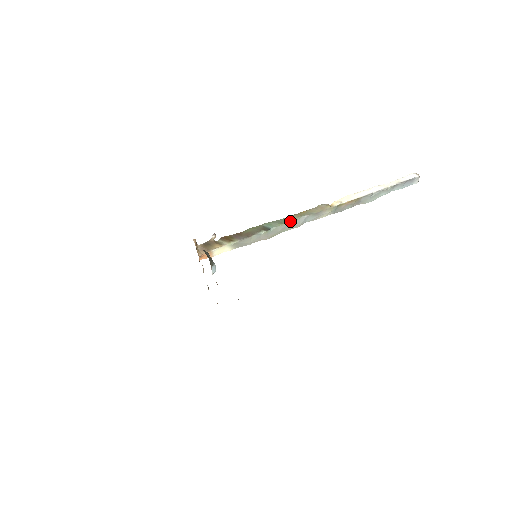
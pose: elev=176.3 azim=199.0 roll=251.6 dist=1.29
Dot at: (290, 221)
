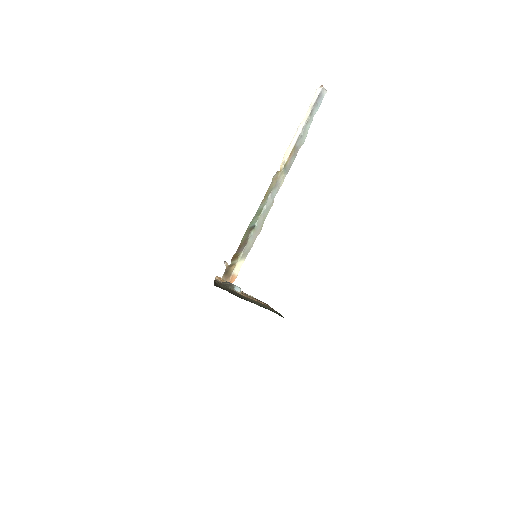
Dot at: (263, 208)
